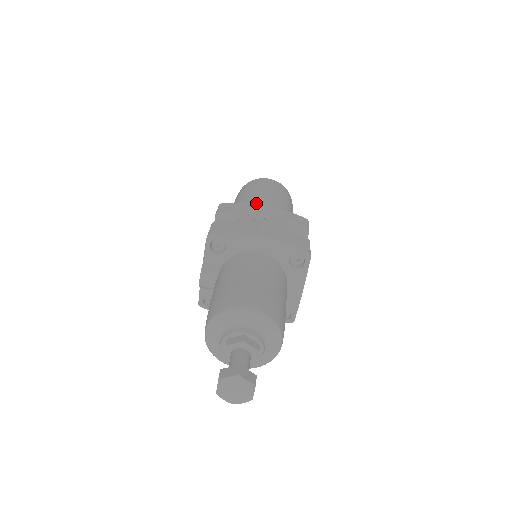
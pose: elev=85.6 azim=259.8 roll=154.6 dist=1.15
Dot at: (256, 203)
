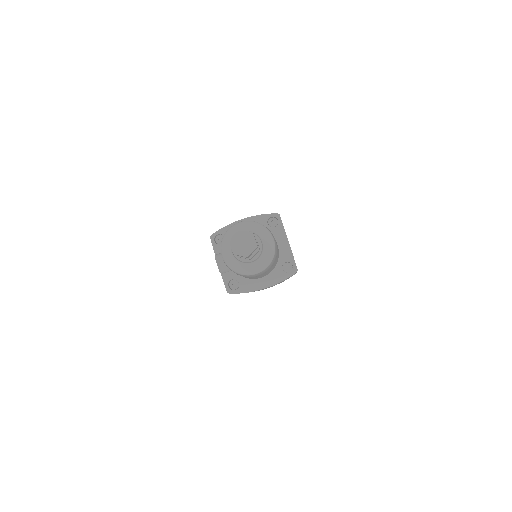
Dot at: occluded
